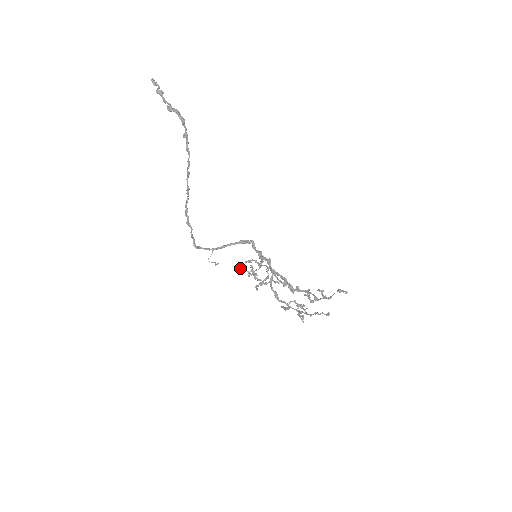
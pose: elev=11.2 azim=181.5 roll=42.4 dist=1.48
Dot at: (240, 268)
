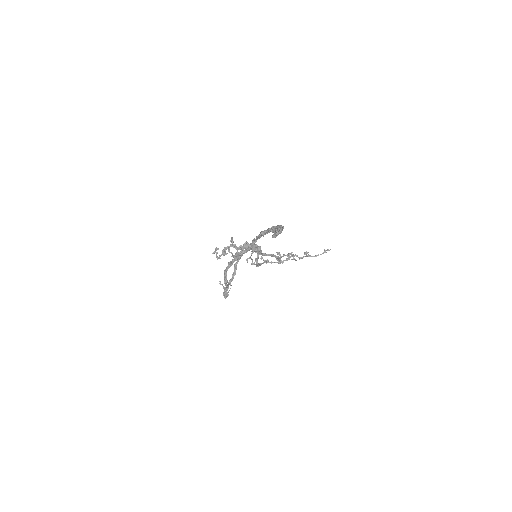
Dot at: occluded
